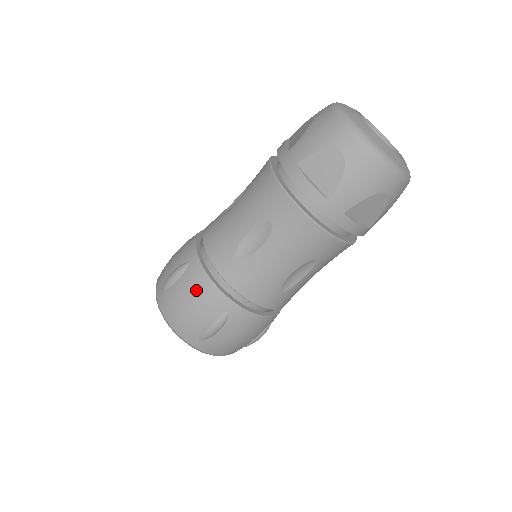
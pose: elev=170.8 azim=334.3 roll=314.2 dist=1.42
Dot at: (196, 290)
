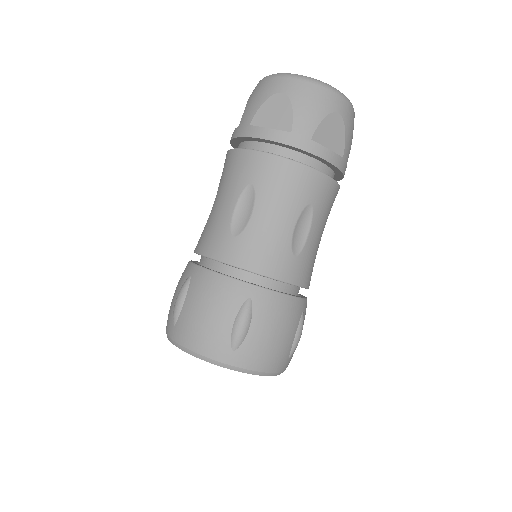
Dot at: (278, 314)
